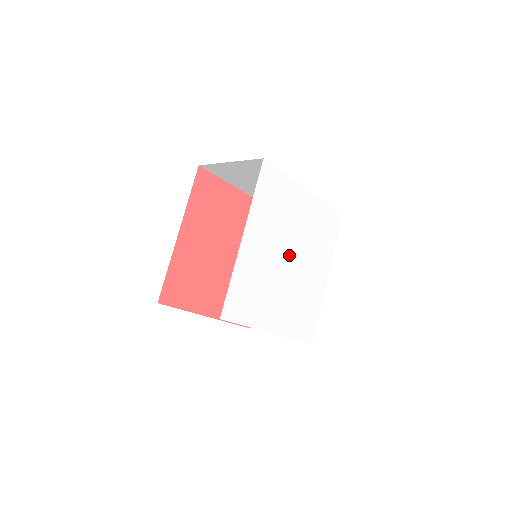
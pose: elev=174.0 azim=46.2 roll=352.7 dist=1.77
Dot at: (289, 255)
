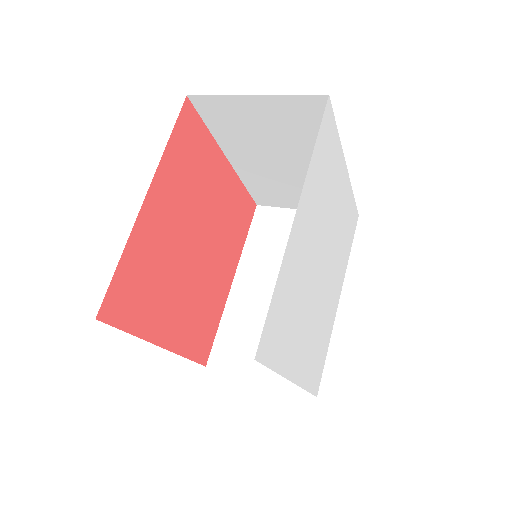
Dot at: (322, 259)
